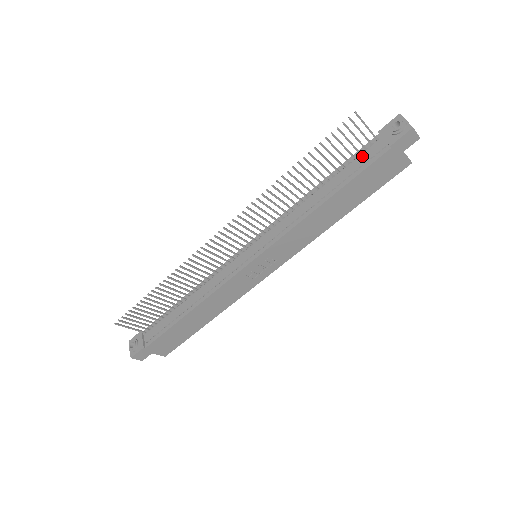
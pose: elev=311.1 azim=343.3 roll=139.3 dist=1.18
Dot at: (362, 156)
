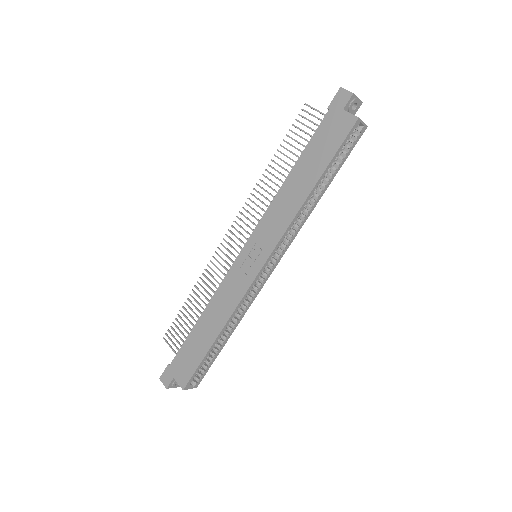
Dot at: occluded
